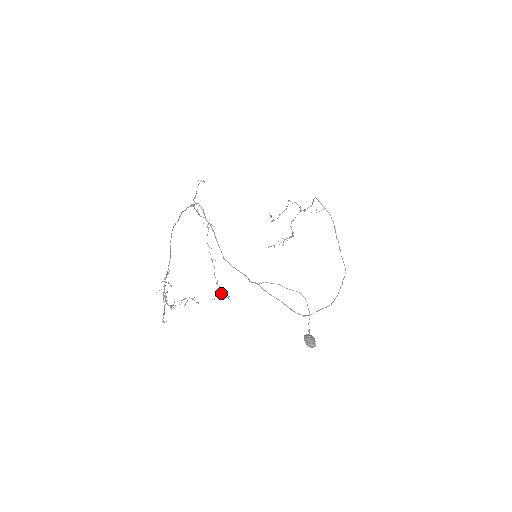
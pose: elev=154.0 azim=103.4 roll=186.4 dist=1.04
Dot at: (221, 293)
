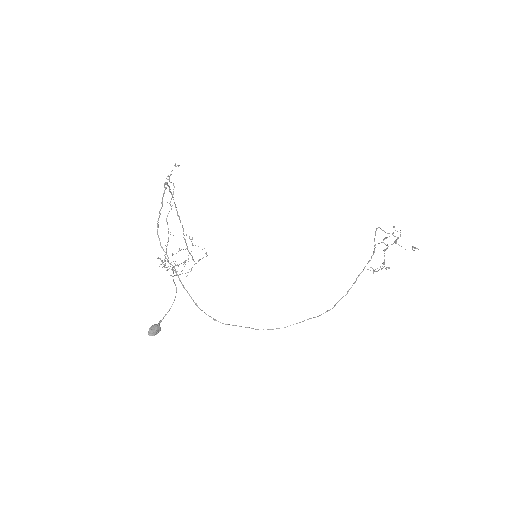
Dot at: occluded
